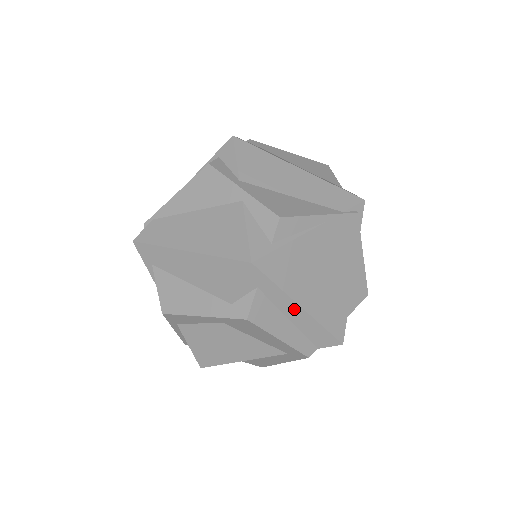
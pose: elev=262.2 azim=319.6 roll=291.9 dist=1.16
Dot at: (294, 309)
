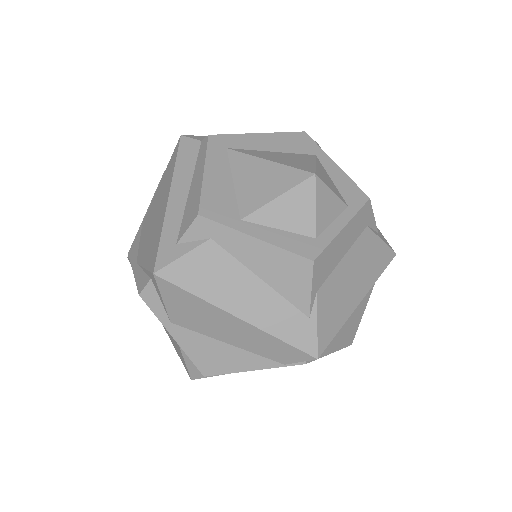
Dot at: occluded
